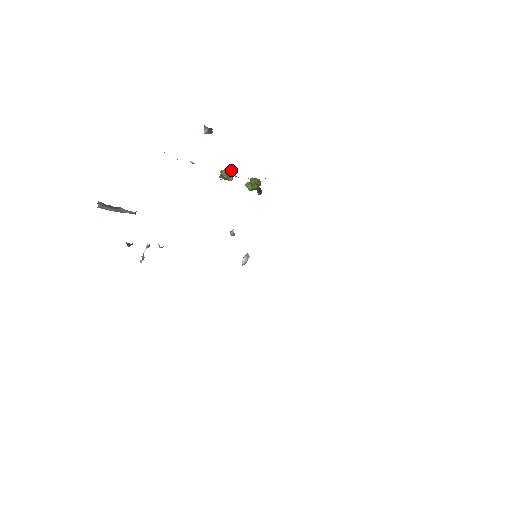
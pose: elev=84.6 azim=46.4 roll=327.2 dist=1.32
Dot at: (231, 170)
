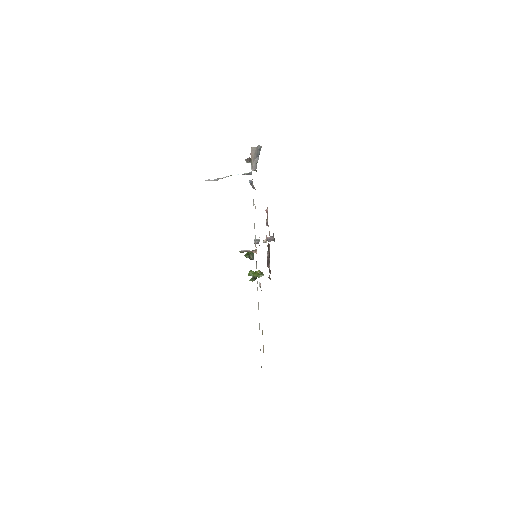
Dot at: occluded
